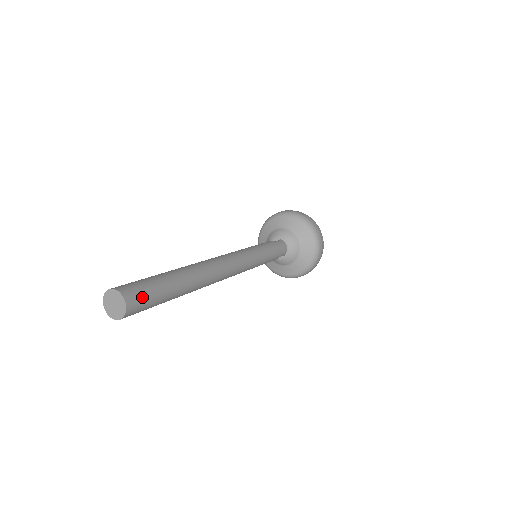
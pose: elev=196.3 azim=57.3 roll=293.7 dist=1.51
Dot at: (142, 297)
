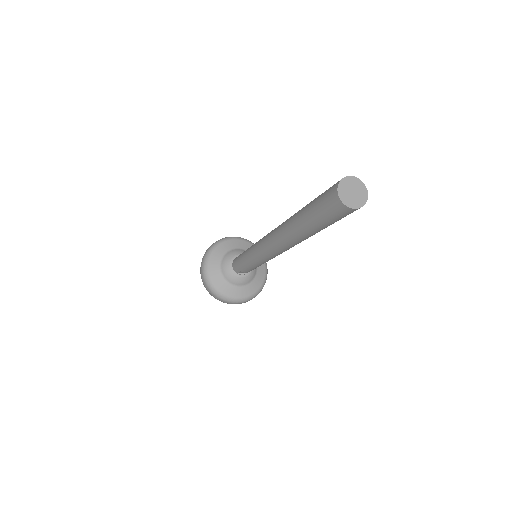
Dot at: occluded
